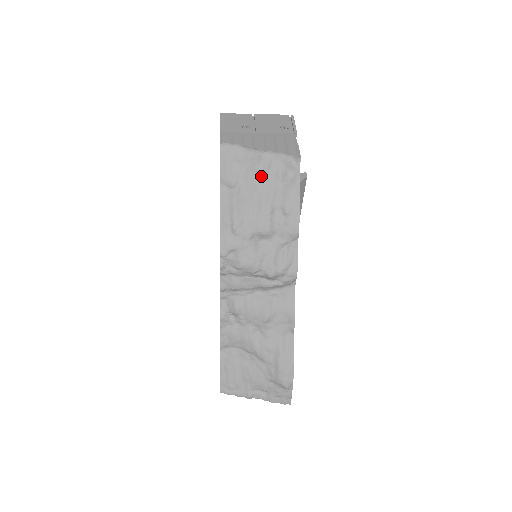
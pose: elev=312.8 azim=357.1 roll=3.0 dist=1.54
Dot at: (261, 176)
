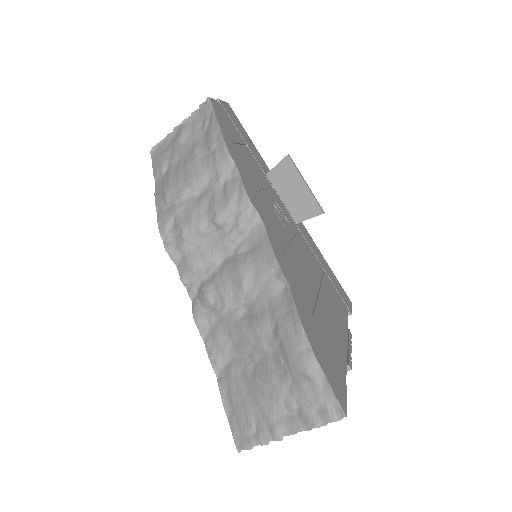
Dot at: (184, 143)
